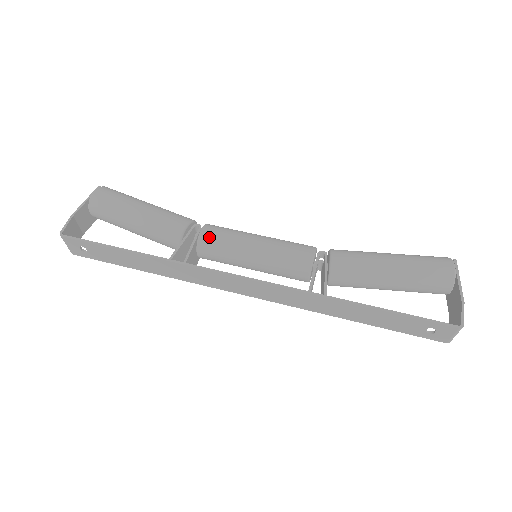
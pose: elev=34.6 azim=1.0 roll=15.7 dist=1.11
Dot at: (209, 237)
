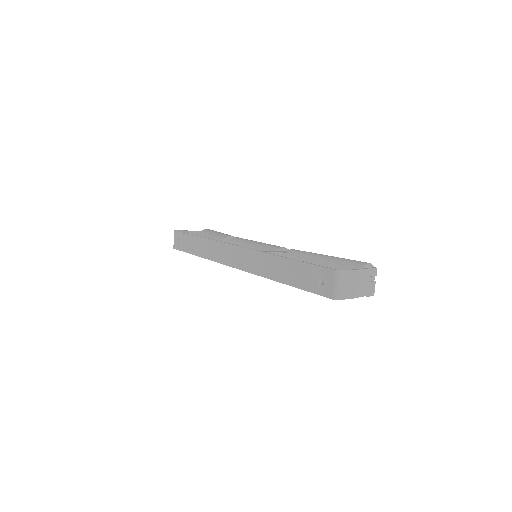
Dot at: (237, 238)
